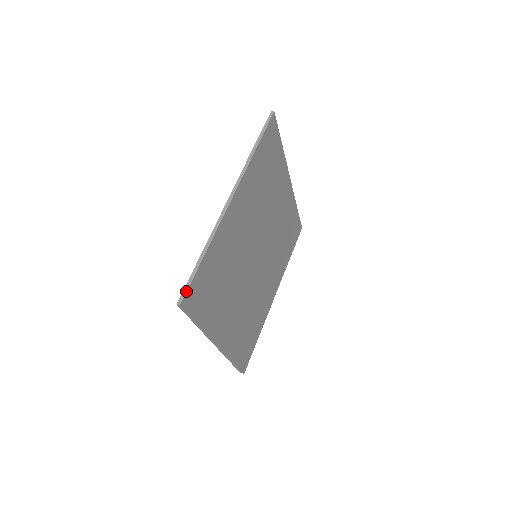
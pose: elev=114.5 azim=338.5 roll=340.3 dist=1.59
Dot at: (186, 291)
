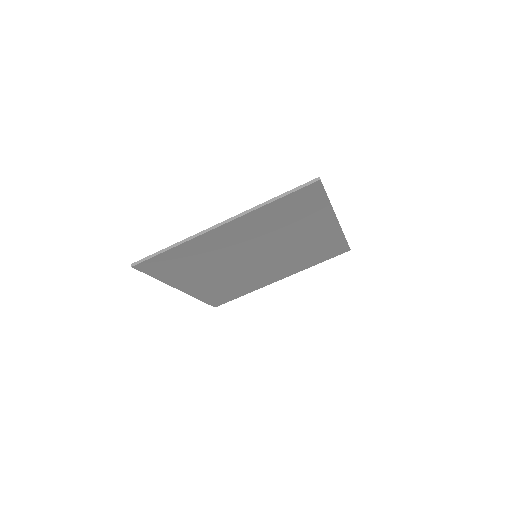
Dot at: (141, 262)
